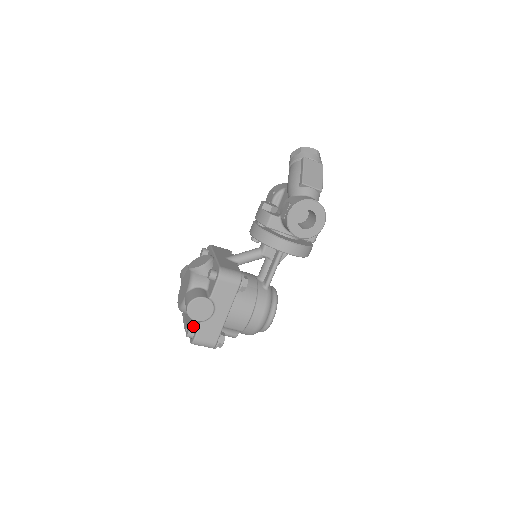
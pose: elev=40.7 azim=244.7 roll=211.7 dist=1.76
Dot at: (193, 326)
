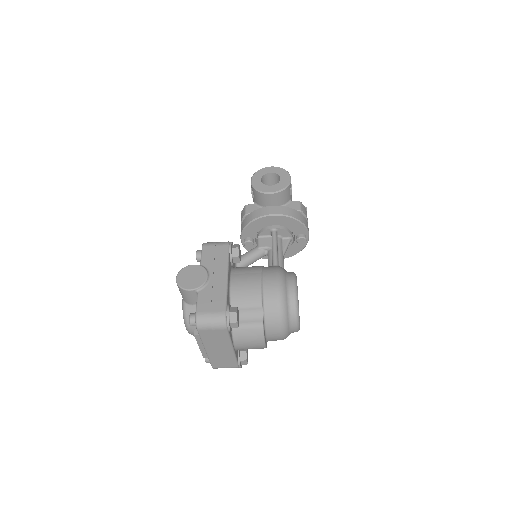
Dot at: occluded
